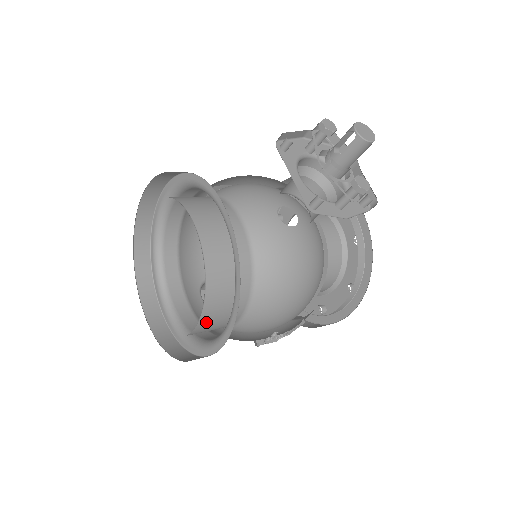
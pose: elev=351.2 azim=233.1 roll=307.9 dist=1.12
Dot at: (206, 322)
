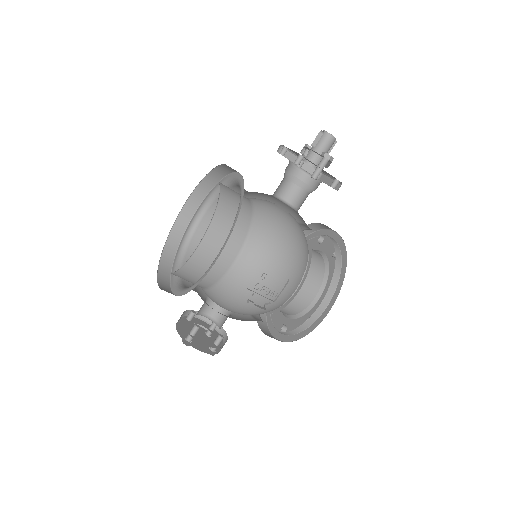
Dot at: (211, 239)
